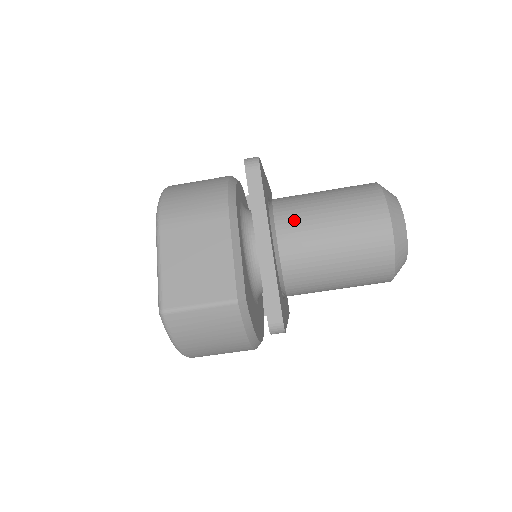
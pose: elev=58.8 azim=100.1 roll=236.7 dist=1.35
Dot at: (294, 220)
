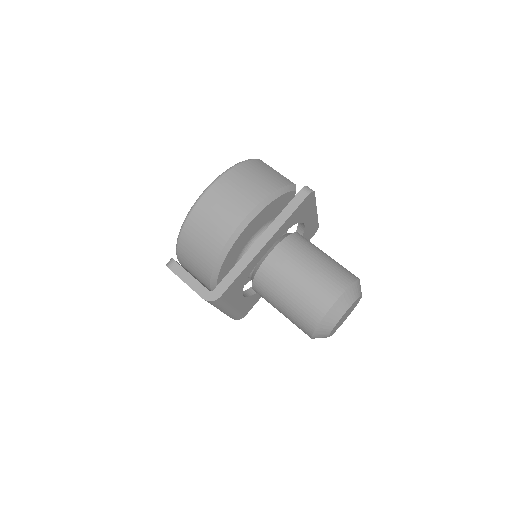
Dot at: occluded
